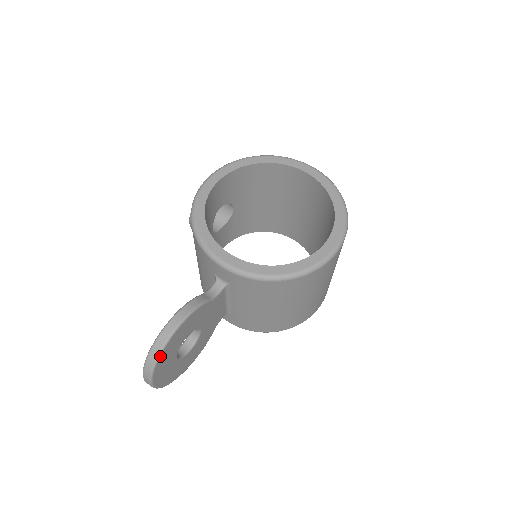
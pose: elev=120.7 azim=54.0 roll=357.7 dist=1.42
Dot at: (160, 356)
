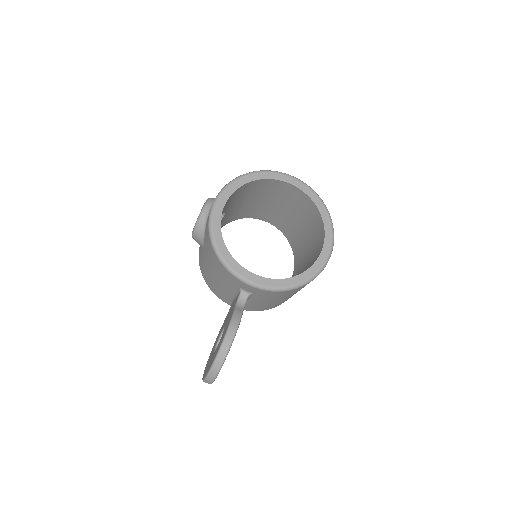
Dot at: occluded
